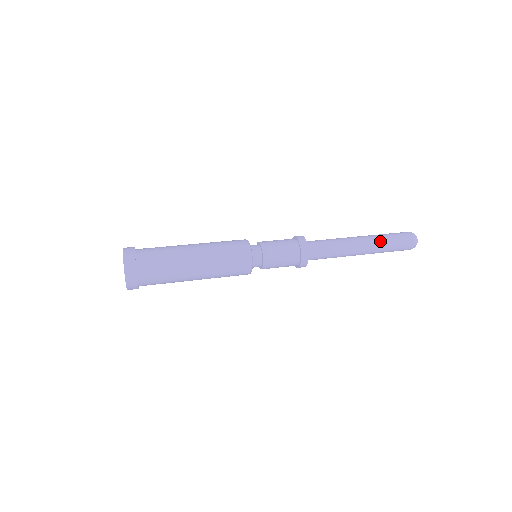
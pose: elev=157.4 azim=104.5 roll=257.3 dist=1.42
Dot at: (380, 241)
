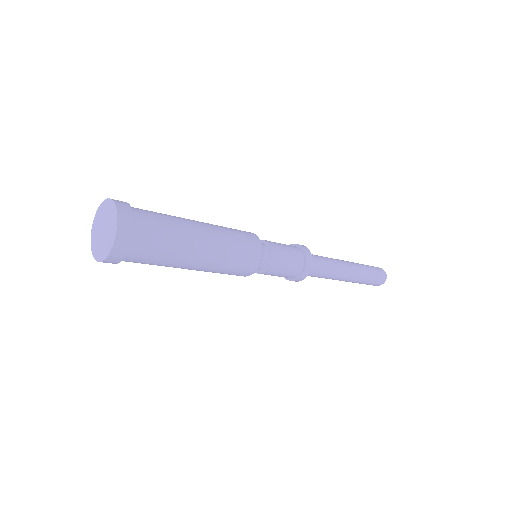
Dot at: (359, 264)
